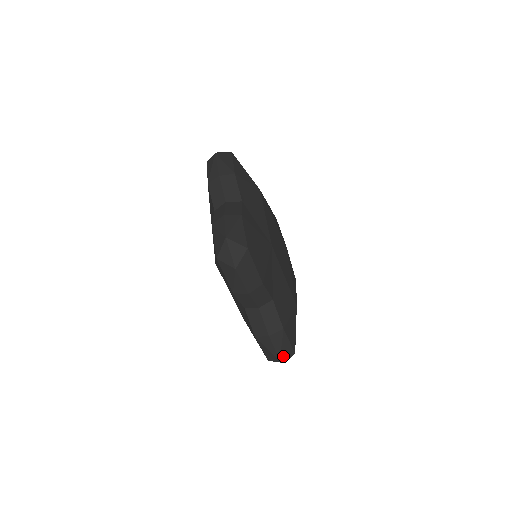
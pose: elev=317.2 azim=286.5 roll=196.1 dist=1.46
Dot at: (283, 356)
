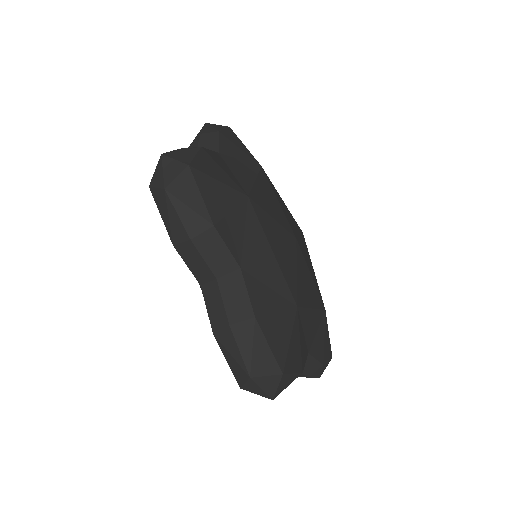
Dot at: (322, 372)
